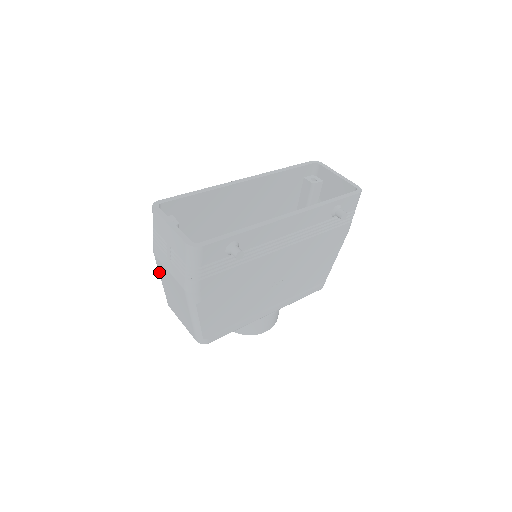
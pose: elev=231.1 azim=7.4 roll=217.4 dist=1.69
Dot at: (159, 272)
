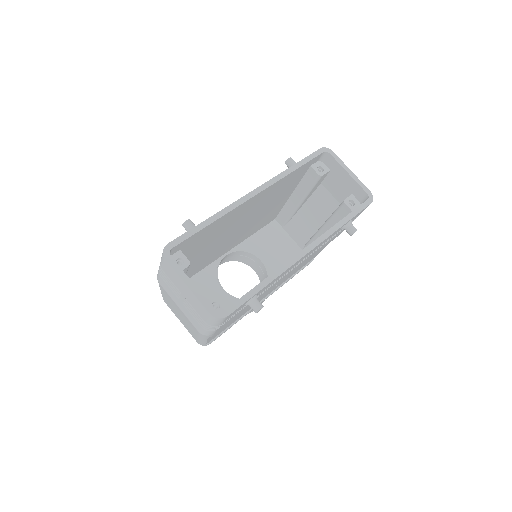
Dot at: (161, 290)
